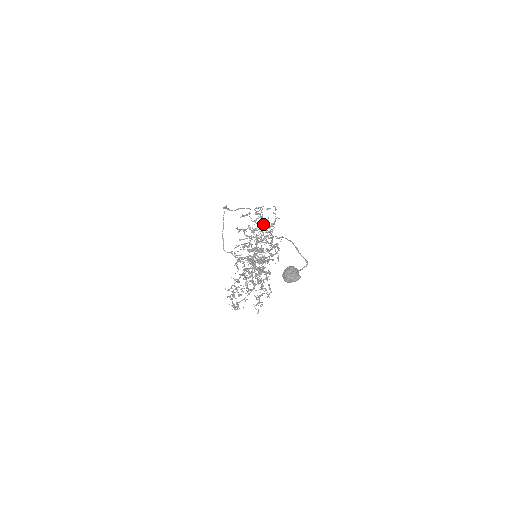
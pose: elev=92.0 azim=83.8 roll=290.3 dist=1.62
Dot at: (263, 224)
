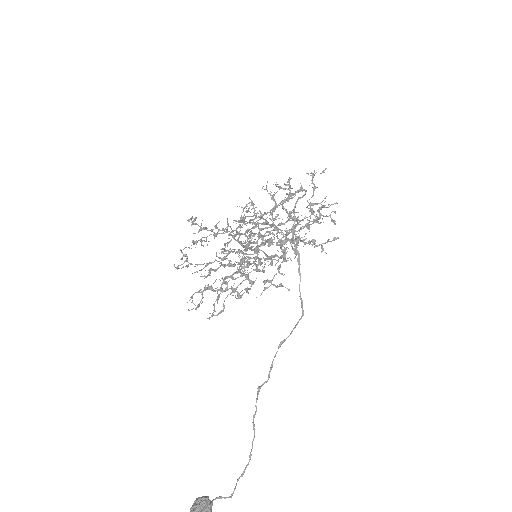
Dot at: (313, 210)
